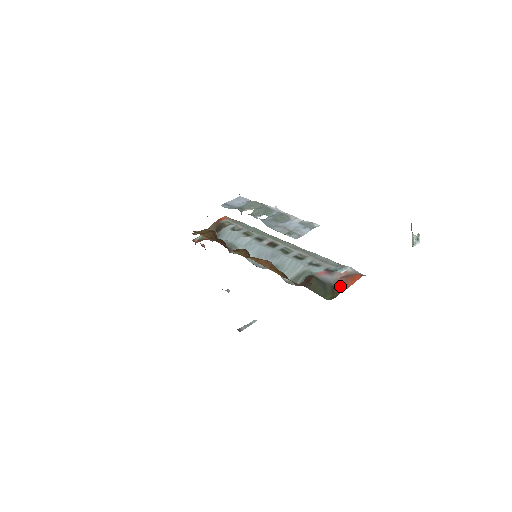
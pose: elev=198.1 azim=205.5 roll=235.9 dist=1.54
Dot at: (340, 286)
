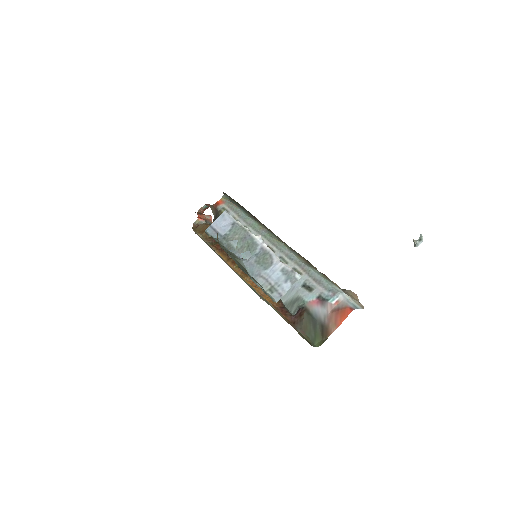
Dot at: (329, 326)
